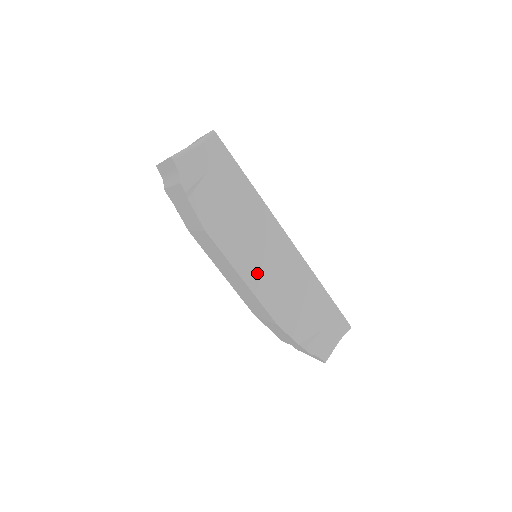
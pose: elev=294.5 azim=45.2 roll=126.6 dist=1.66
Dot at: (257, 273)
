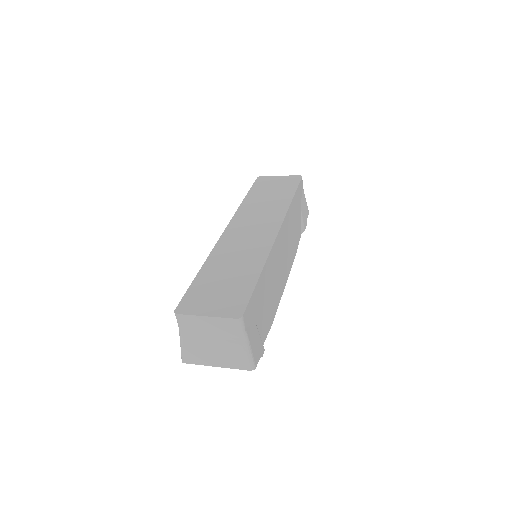
Dot at: (285, 270)
